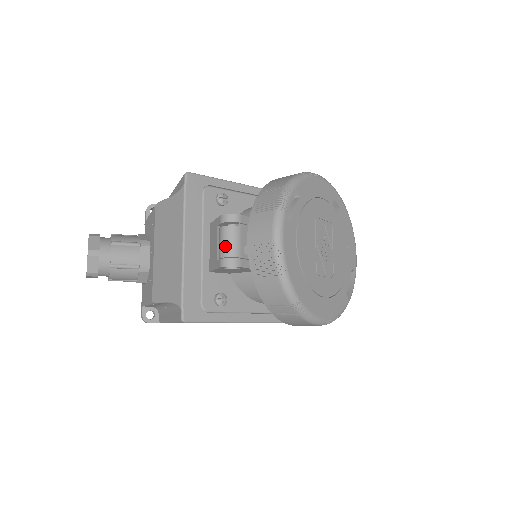
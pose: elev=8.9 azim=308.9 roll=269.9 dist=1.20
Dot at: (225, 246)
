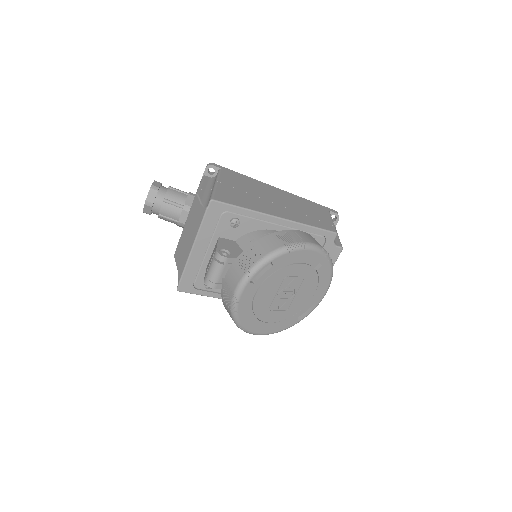
Dot at: (210, 272)
